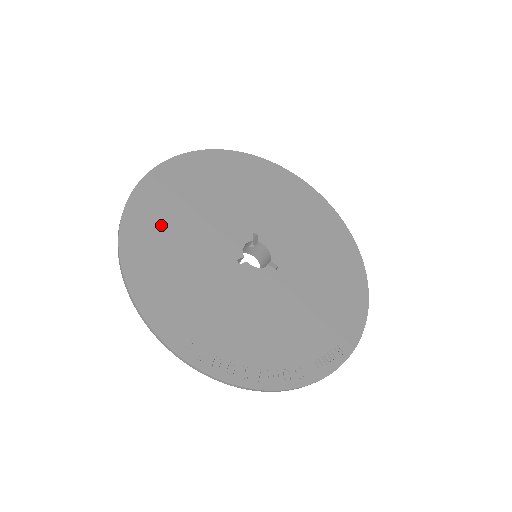
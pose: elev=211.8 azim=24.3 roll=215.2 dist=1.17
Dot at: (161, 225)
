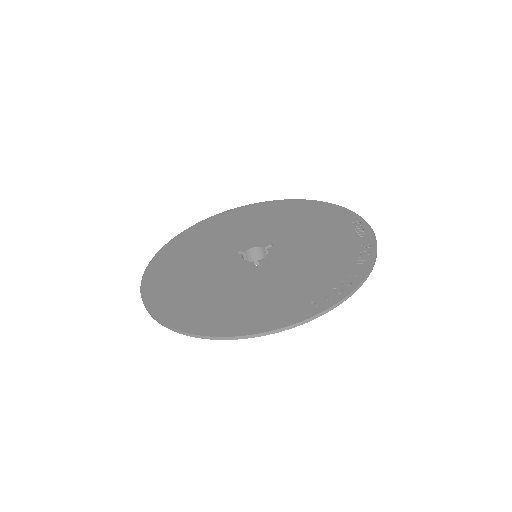
Dot at: (199, 306)
